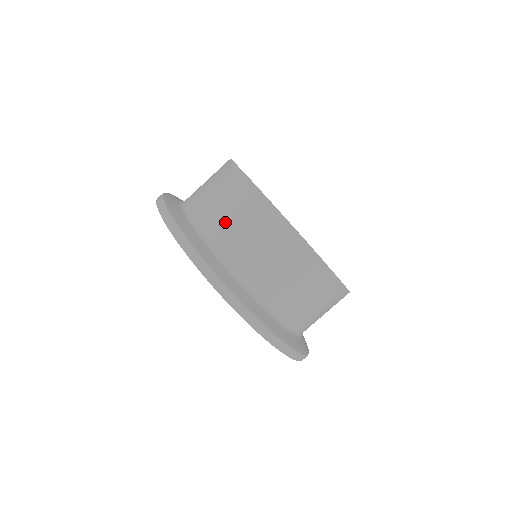
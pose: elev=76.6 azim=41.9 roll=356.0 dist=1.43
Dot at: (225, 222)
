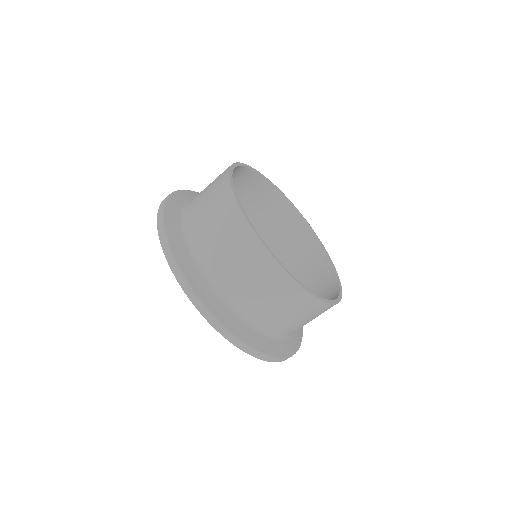
Dot at: (219, 254)
